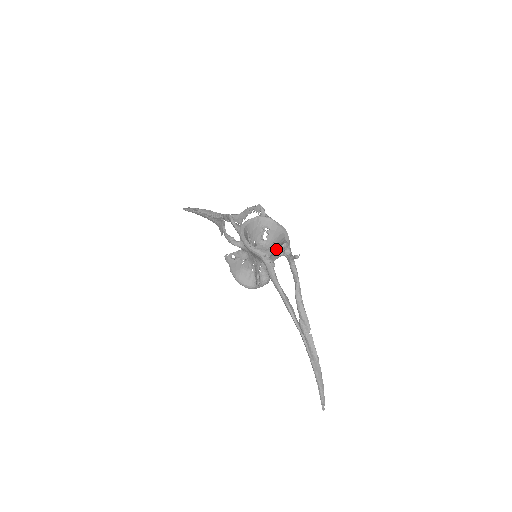
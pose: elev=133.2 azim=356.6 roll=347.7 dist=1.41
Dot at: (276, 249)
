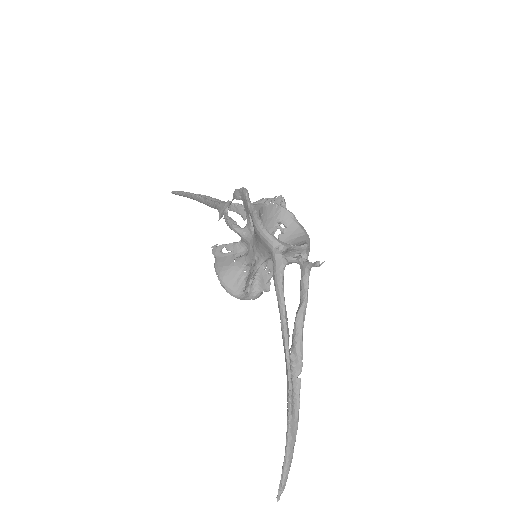
Dot at: (294, 246)
